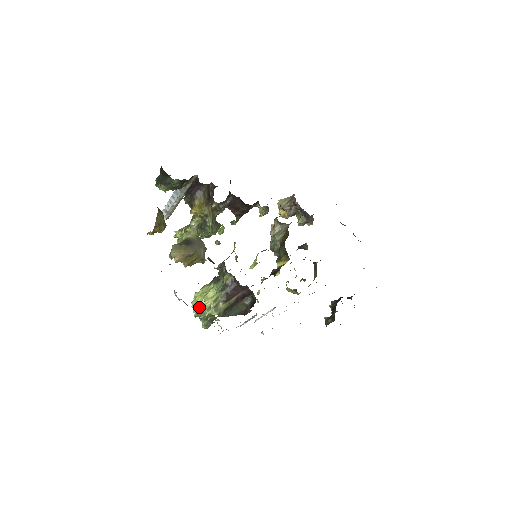
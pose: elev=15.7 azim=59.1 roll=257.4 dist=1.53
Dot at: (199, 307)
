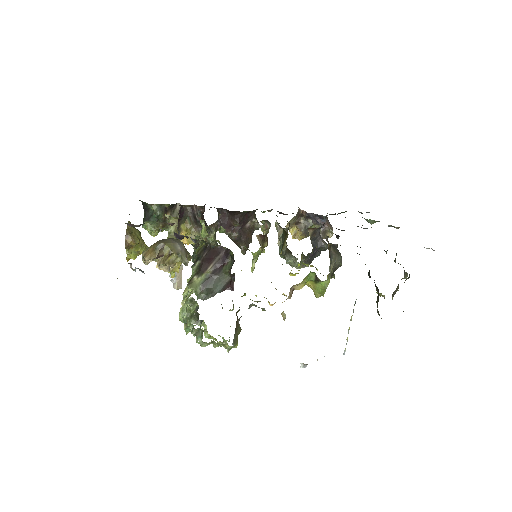
Dot at: (182, 307)
